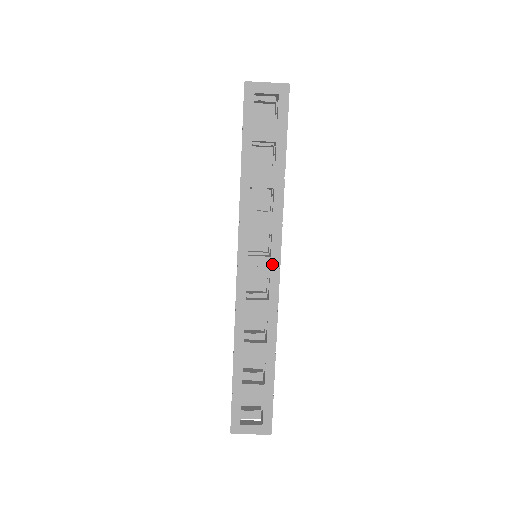
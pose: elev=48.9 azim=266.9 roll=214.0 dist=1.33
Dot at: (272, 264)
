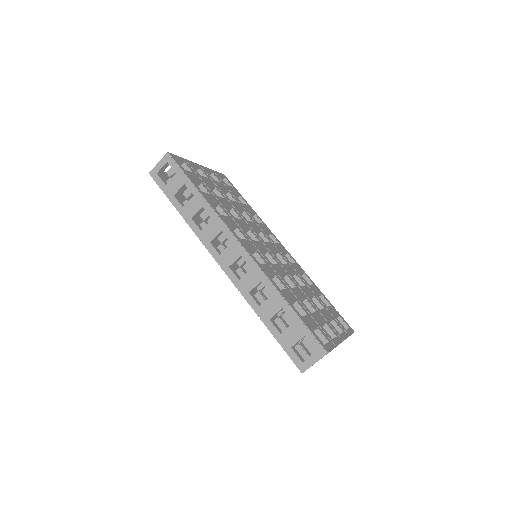
Dot at: (235, 247)
